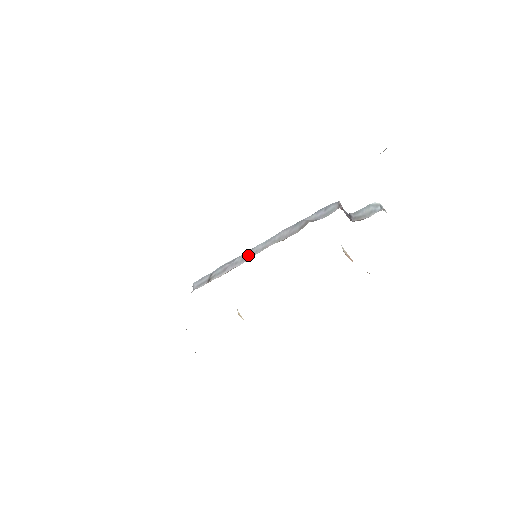
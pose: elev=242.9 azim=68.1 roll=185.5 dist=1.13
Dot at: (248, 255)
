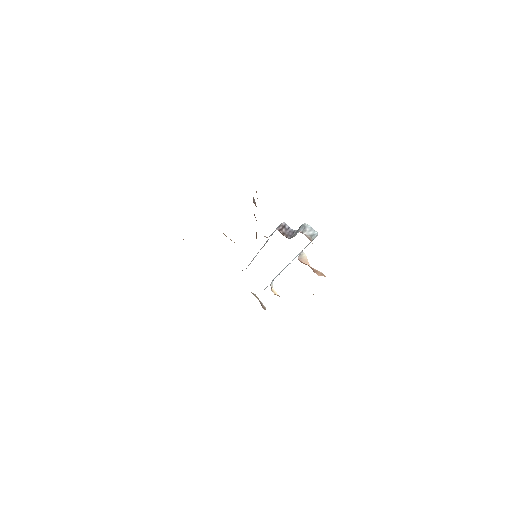
Dot at: occluded
